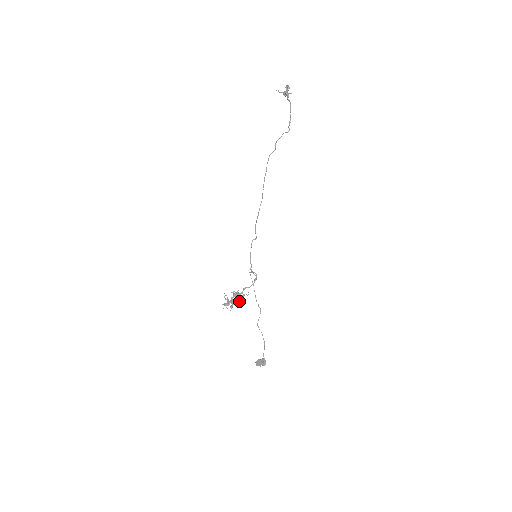
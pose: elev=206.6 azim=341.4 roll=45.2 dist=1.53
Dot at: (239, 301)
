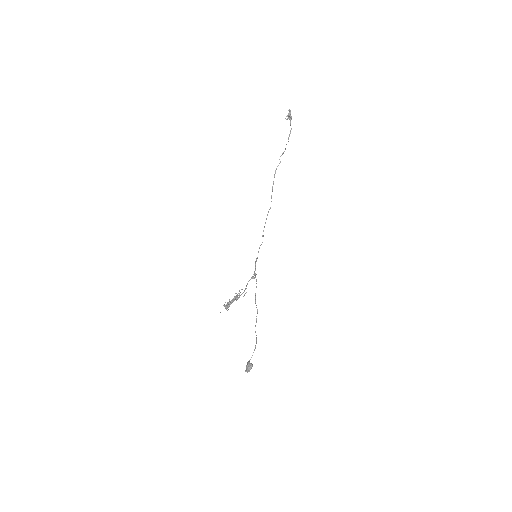
Dot at: occluded
